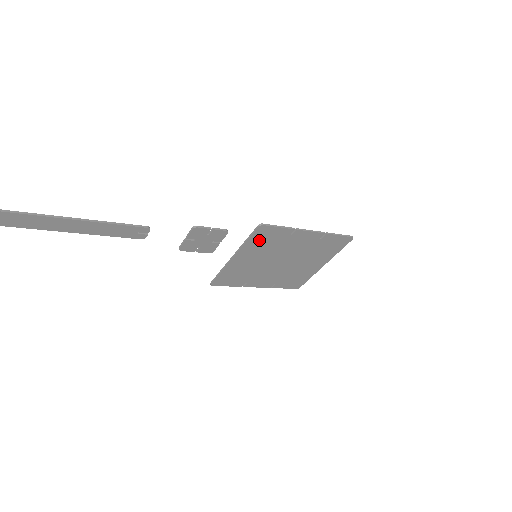
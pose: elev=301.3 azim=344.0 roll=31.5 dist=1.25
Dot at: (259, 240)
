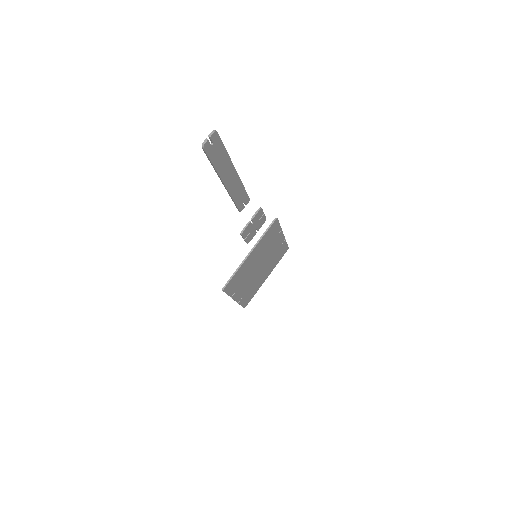
Dot at: (267, 236)
